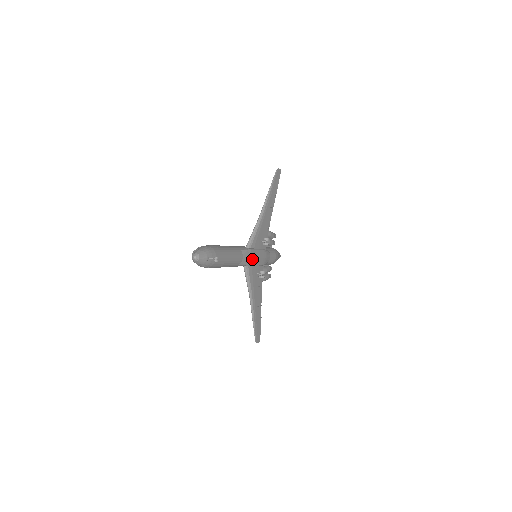
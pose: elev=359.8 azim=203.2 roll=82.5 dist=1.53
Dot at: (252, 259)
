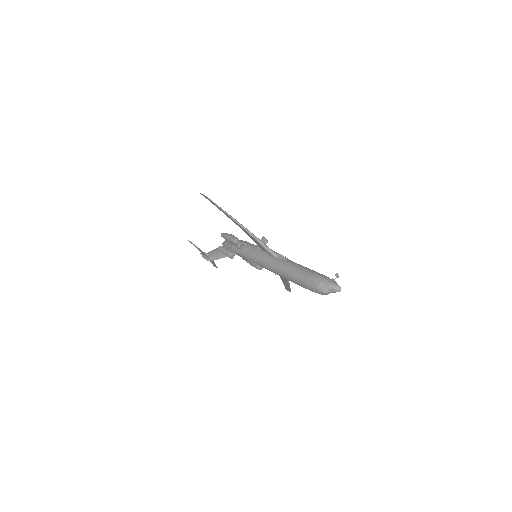
Dot at: occluded
